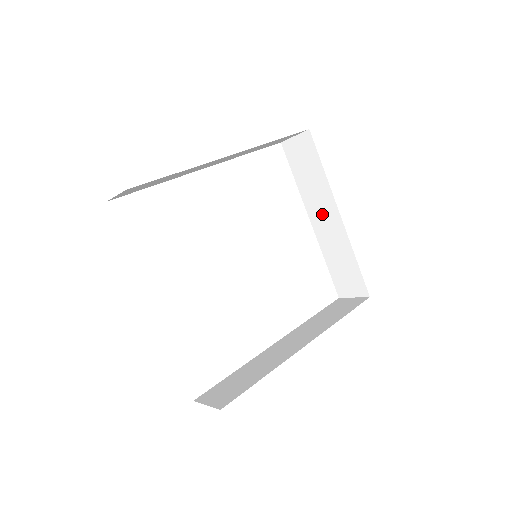
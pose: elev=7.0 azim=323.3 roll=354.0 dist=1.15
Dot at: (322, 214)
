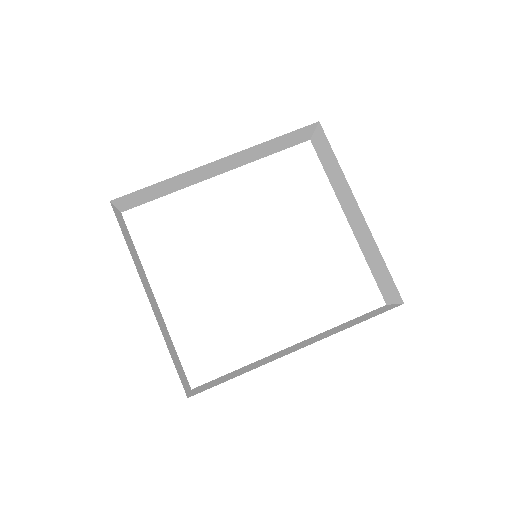
Dot at: (350, 210)
